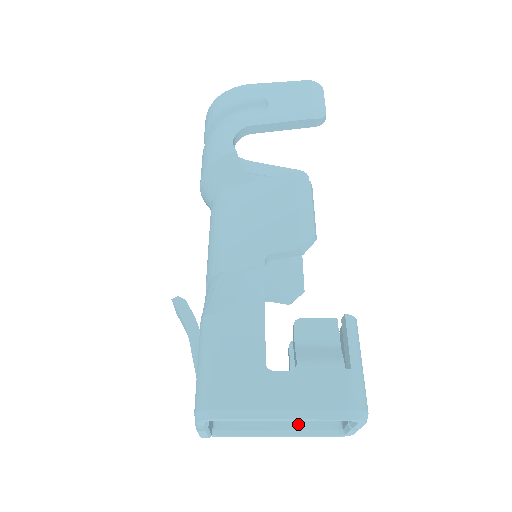
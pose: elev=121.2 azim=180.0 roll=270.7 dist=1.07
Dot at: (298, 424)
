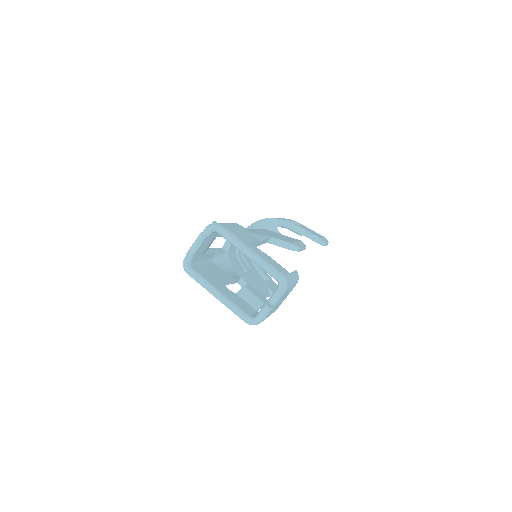
Dot at: (232, 300)
